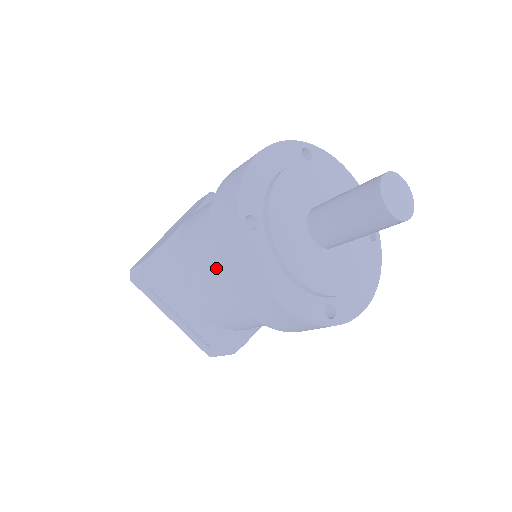
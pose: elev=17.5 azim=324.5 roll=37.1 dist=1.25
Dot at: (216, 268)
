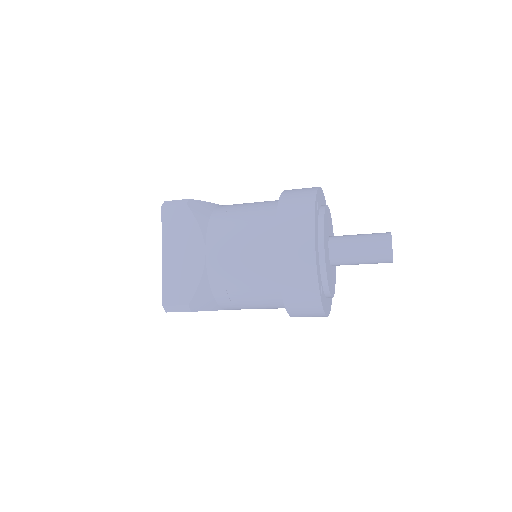
Dot at: (287, 311)
